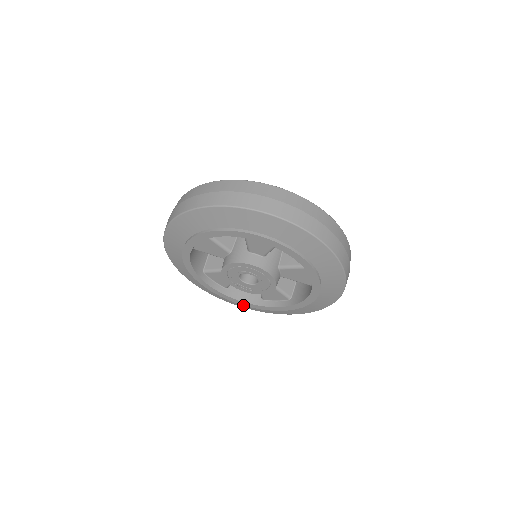
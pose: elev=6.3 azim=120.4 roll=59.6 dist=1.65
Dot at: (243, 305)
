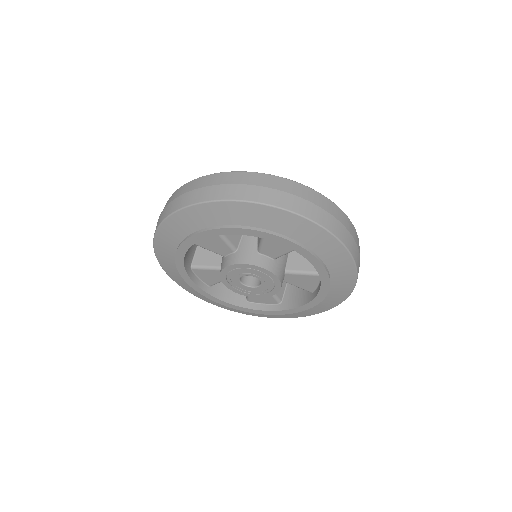
Dot at: (222, 305)
